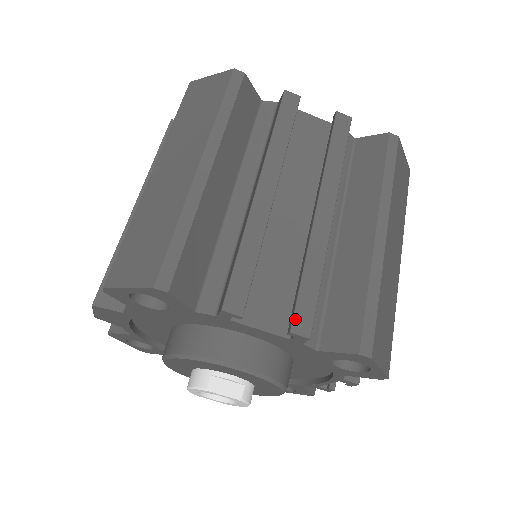
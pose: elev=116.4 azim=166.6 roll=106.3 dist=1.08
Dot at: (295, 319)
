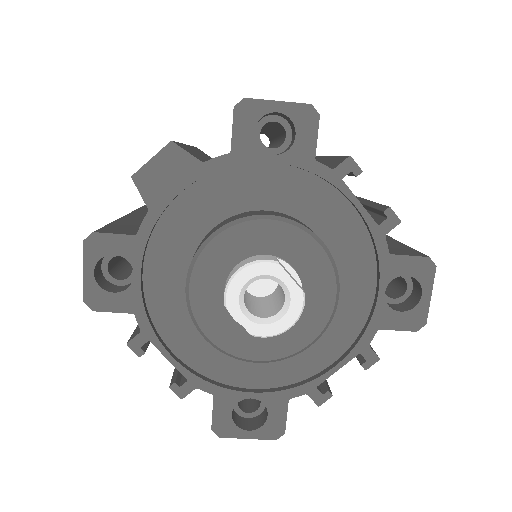
Dot at: (387, 206)
